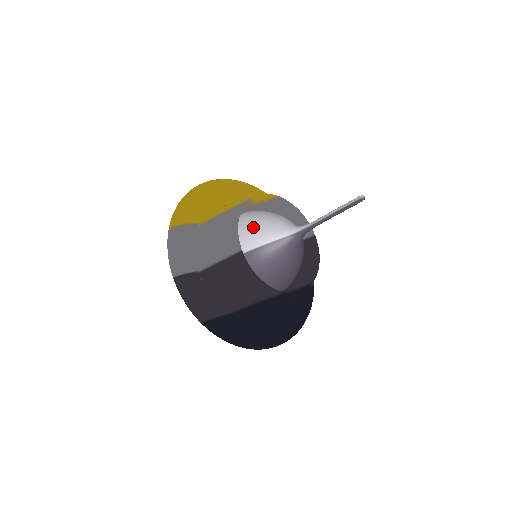
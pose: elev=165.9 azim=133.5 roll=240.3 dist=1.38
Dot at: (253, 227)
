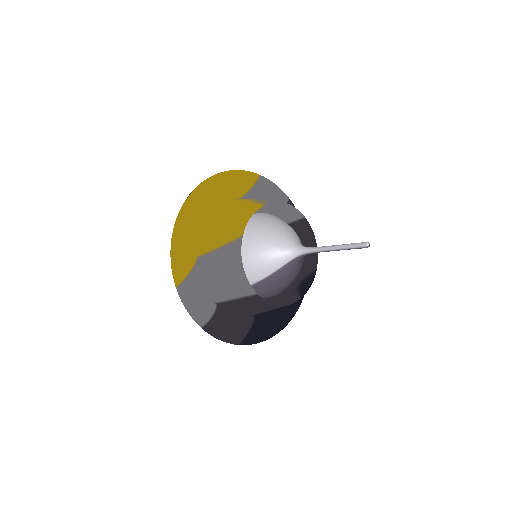
Dot at: (255, 259)
